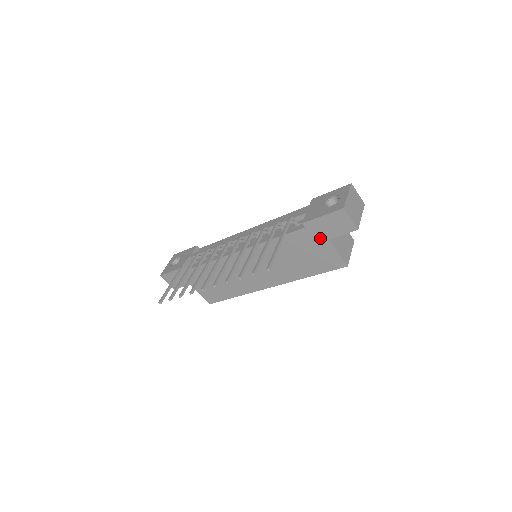
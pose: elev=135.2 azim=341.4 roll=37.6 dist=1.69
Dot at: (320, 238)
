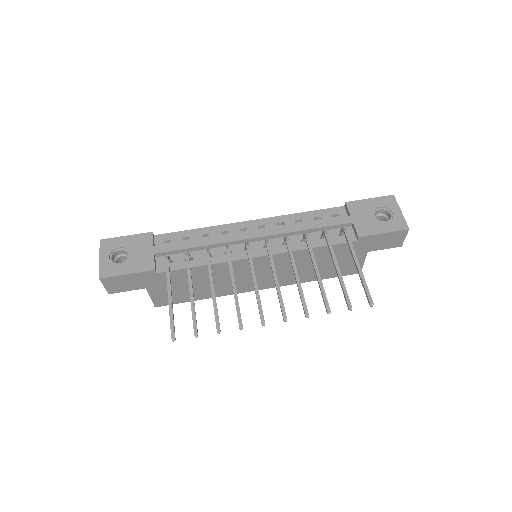
Dot at: (361, 250)
